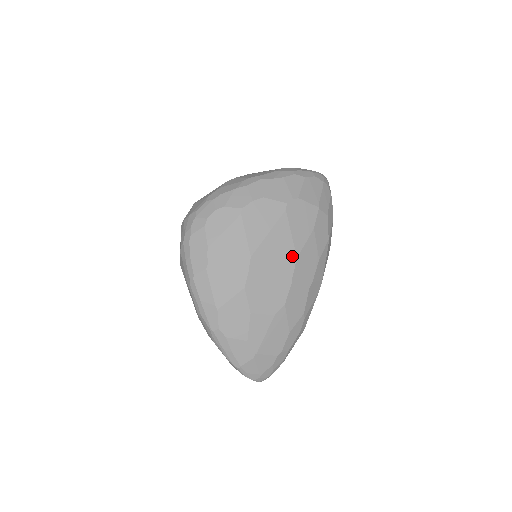
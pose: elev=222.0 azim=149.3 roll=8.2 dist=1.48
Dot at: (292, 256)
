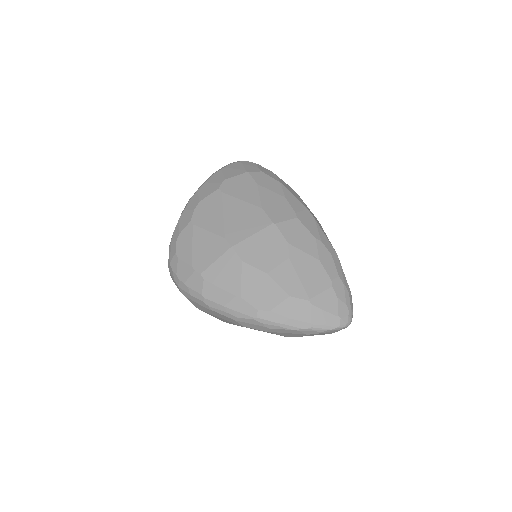
Dot at: (257, 211)
